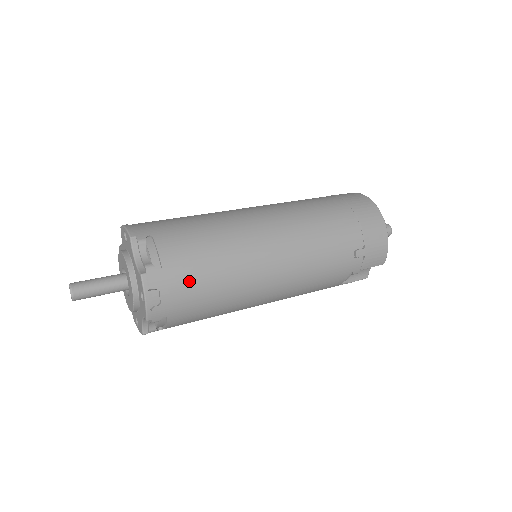
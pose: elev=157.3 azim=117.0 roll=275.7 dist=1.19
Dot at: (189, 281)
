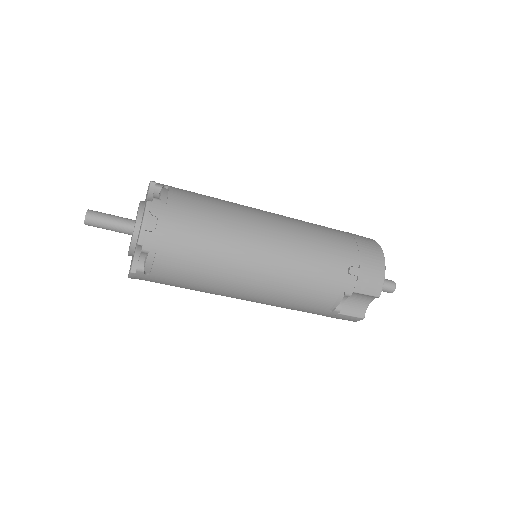
Dot at: (186, 223)
